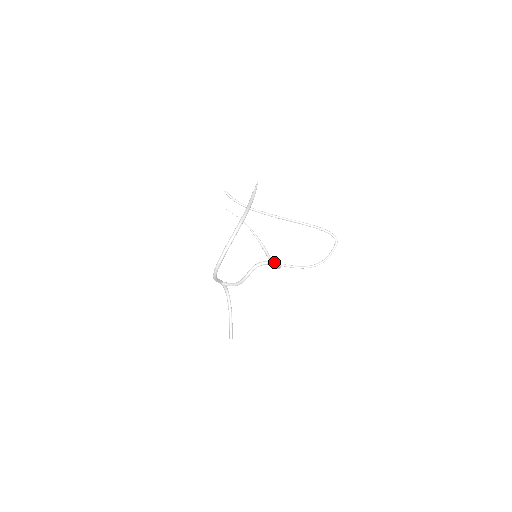
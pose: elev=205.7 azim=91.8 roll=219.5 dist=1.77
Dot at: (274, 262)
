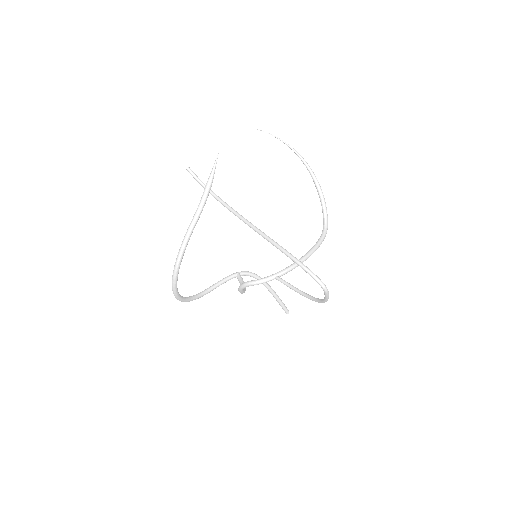
Dot at: (268, 279)
